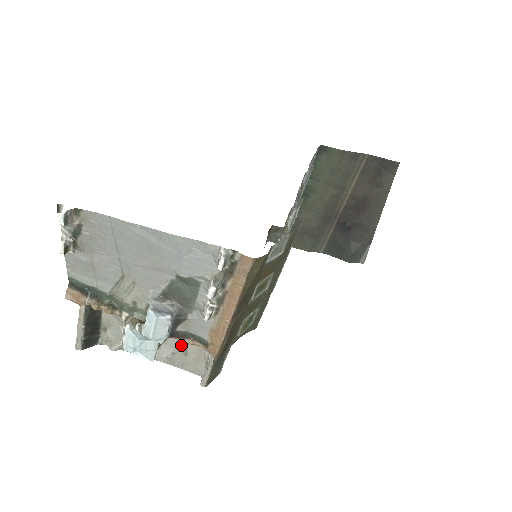
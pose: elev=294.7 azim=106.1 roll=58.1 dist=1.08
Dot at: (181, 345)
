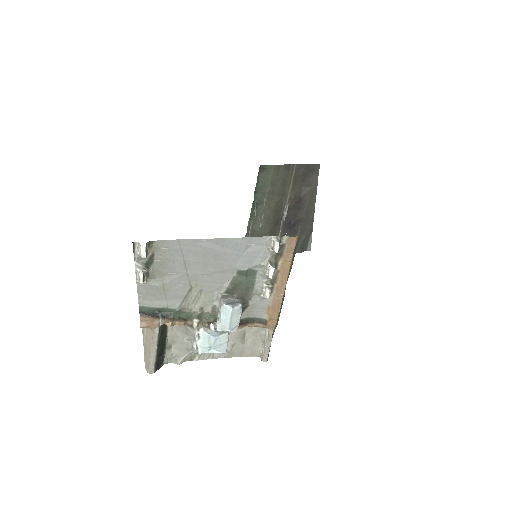
Dot at: (240, 334)
